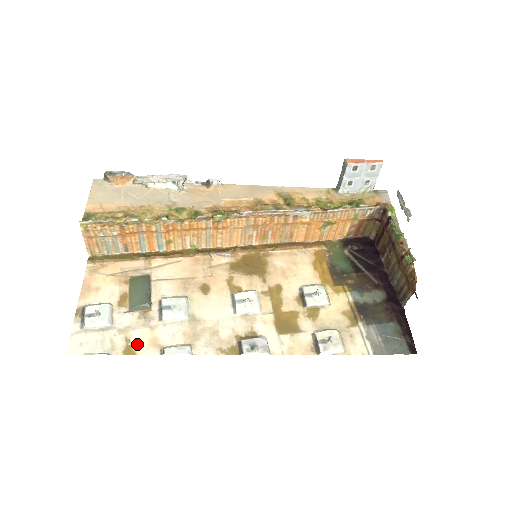
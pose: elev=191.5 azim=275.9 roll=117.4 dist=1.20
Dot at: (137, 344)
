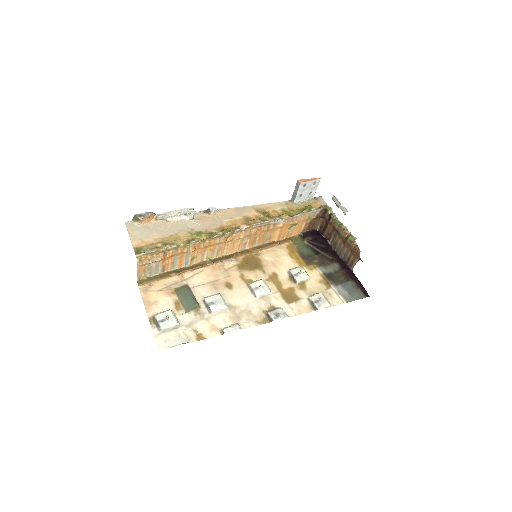
Dot at: (203, 332)
